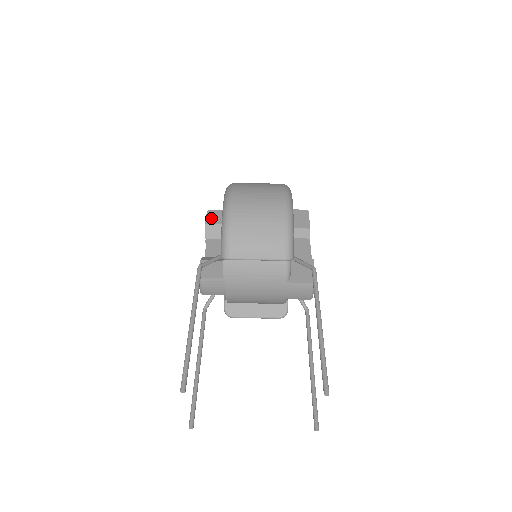
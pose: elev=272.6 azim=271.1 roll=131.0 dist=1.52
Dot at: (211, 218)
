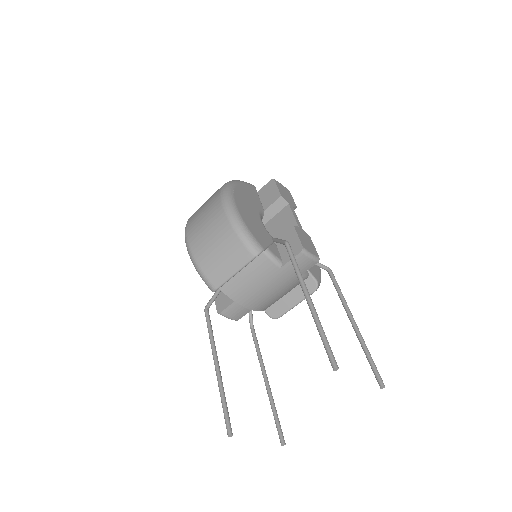
Dot at: occluded
